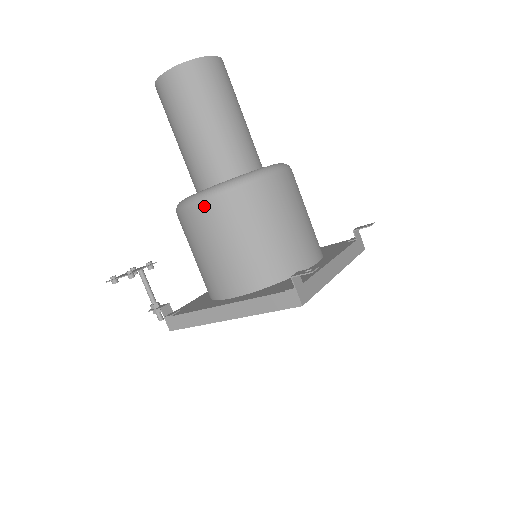
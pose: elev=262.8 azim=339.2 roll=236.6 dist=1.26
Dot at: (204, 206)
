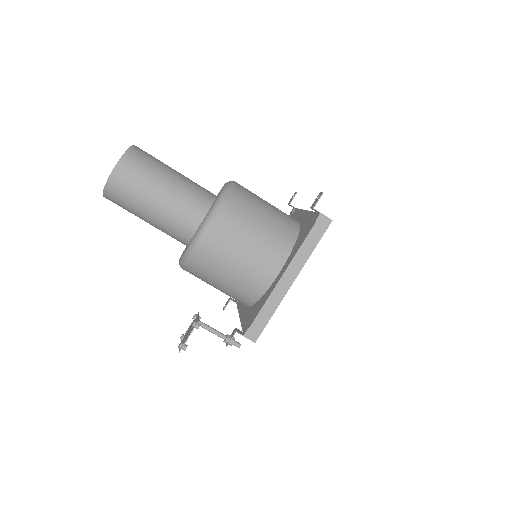
Dot at: (216, 226)
